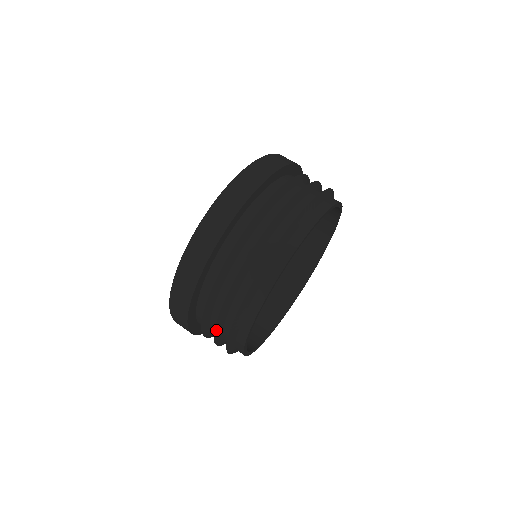
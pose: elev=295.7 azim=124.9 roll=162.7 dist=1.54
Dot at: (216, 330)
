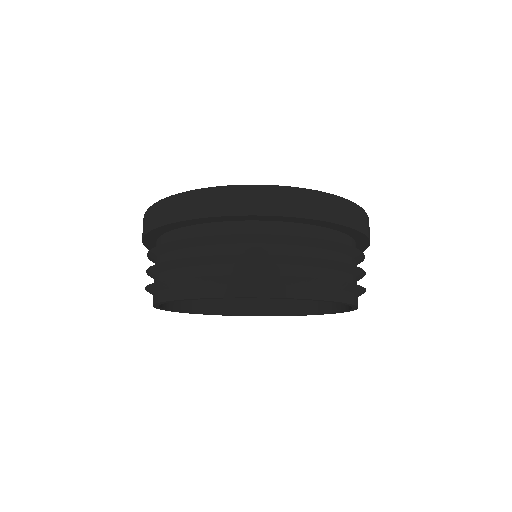
Dot at: occluded
